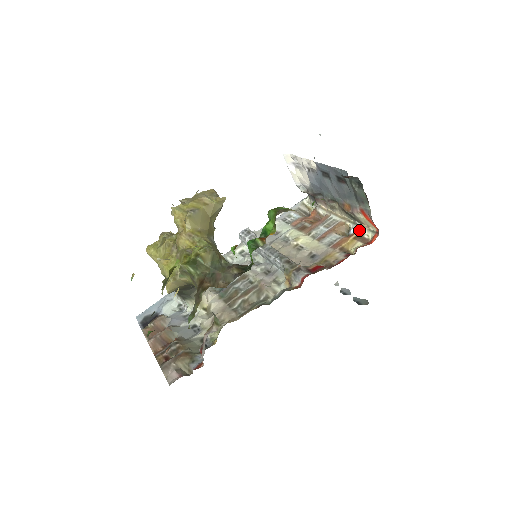
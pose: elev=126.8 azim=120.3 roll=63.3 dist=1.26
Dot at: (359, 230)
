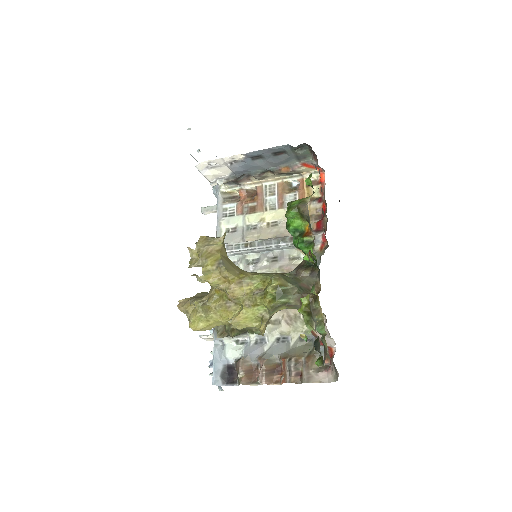
Dot at: (303, 179)
